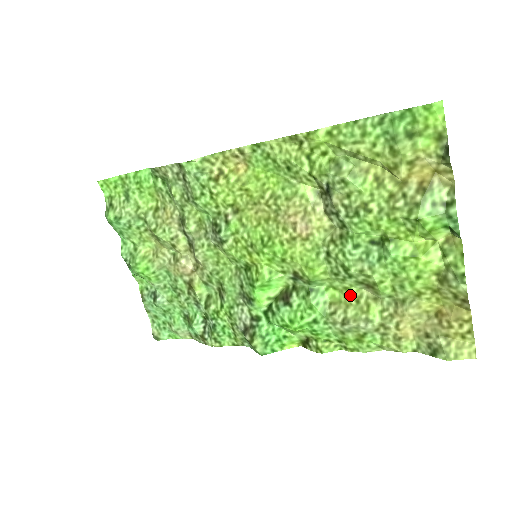
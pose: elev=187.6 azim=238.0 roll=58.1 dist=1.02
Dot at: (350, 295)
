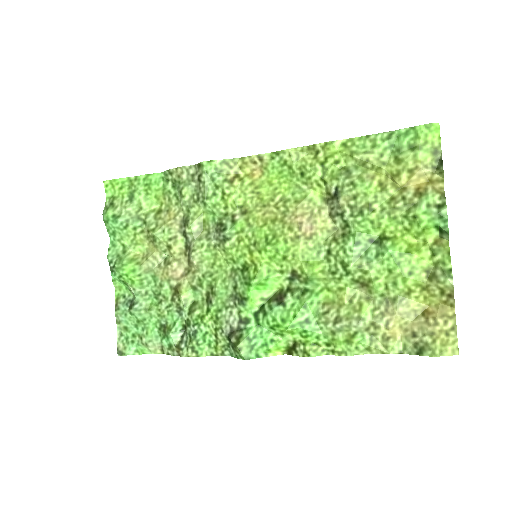
Dot at: (344, 295)
